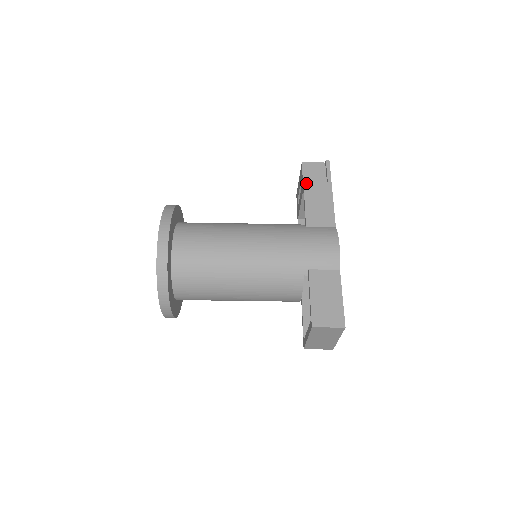
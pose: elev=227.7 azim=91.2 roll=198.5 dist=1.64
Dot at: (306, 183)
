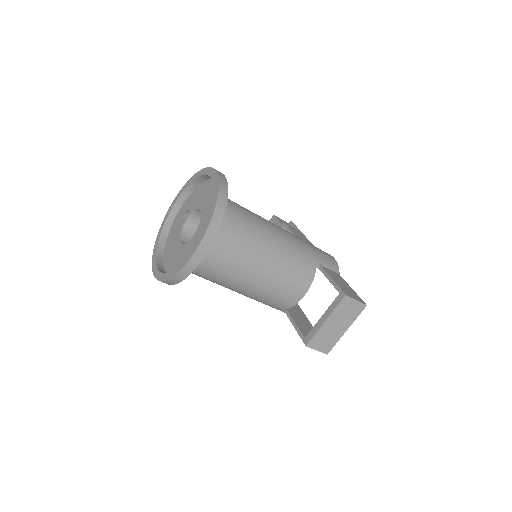
Dot at: (286, 223)
